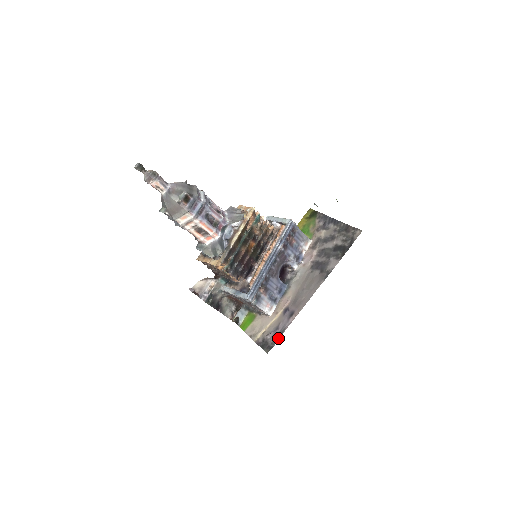
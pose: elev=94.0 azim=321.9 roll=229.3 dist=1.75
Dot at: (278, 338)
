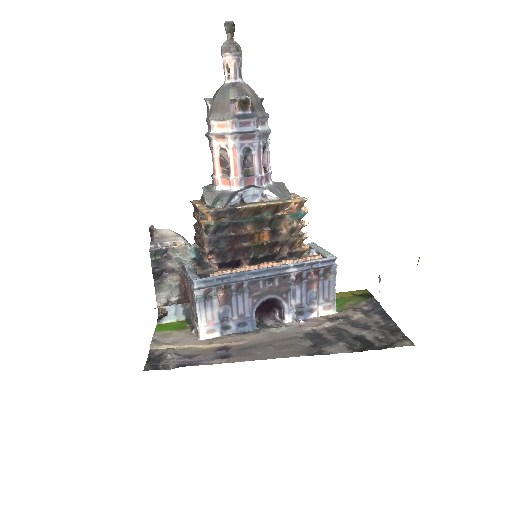
Dot at: (177, 366)
